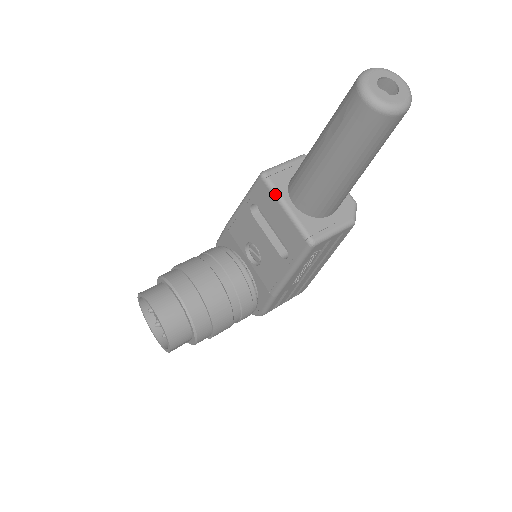
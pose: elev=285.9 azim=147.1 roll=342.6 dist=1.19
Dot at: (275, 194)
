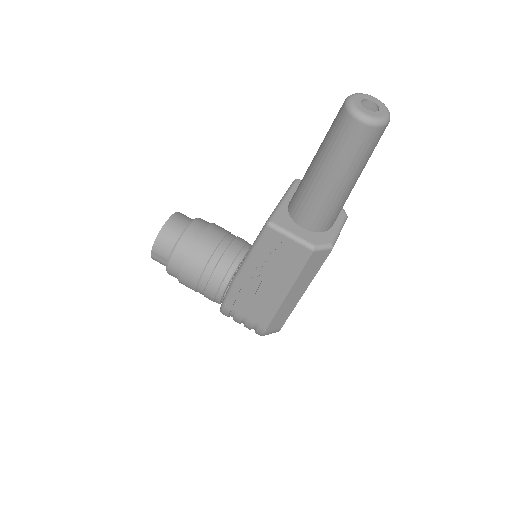
Dot at: (288, 190)
